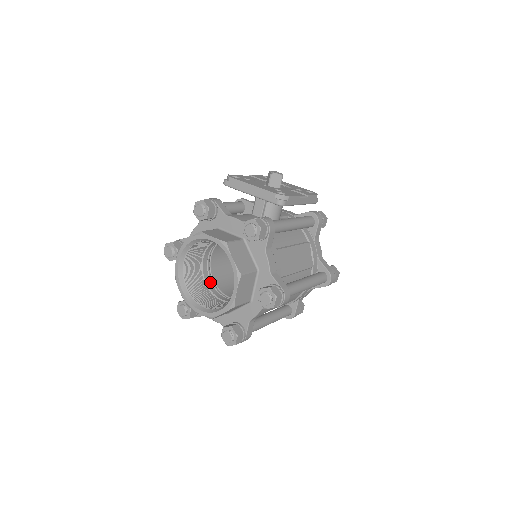
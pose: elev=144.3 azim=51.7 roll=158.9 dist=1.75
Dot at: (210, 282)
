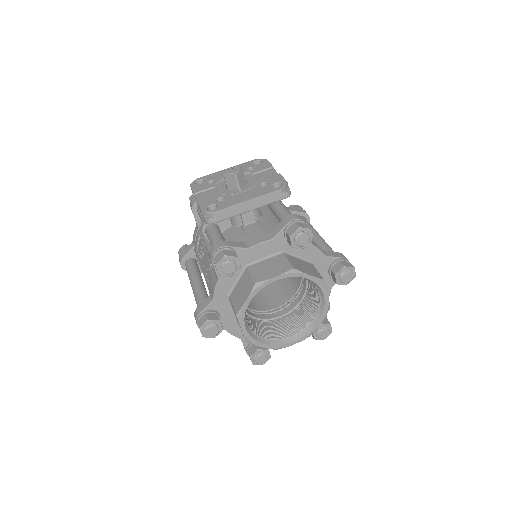
Dot at: (255, 314)
